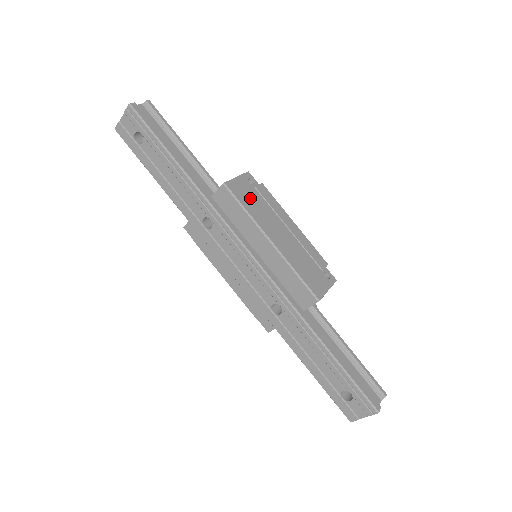
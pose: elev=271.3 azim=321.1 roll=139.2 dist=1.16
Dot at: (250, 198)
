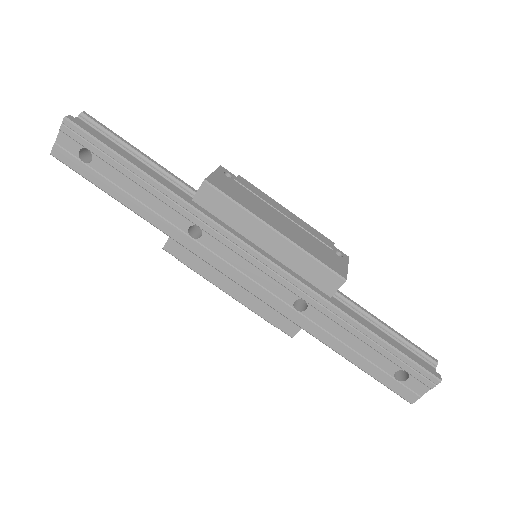
Dot at: (236, 191)
